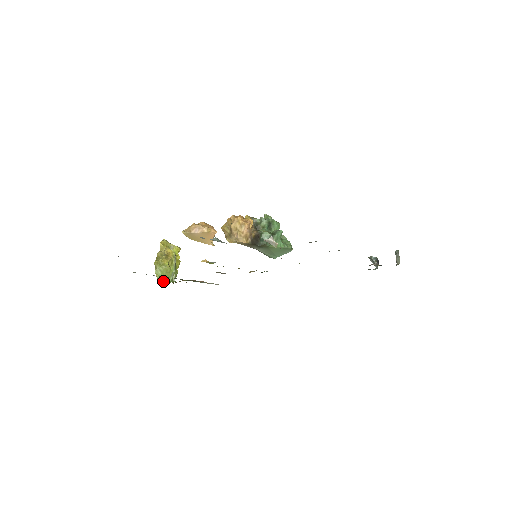
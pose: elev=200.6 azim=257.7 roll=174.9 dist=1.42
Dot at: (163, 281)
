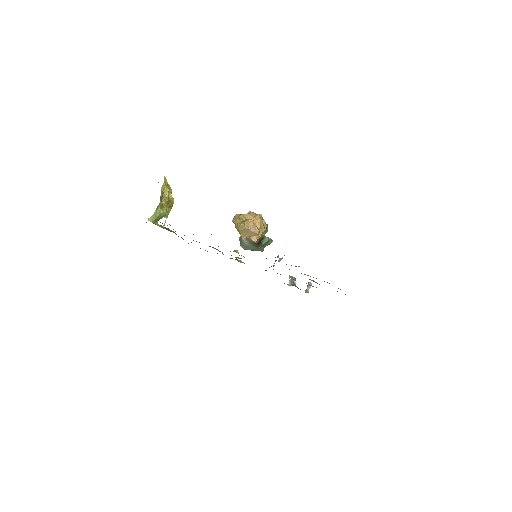
Dot at: (153, 221)
